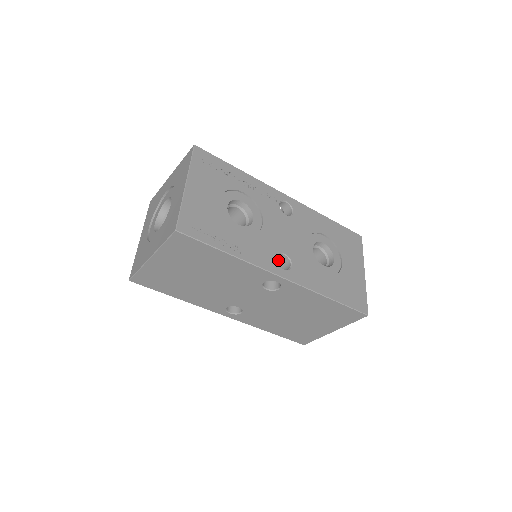
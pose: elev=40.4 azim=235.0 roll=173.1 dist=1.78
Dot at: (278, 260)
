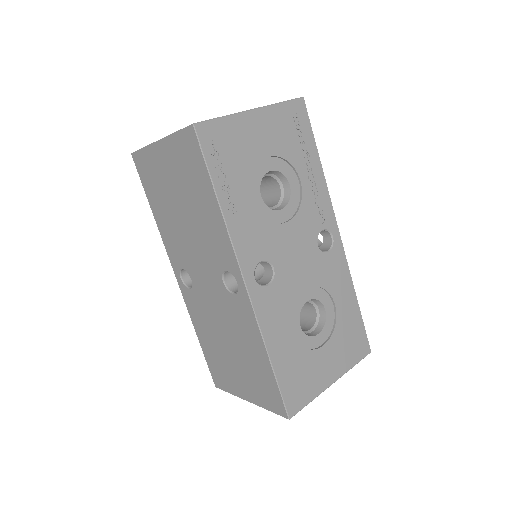
Dot at: occluded
